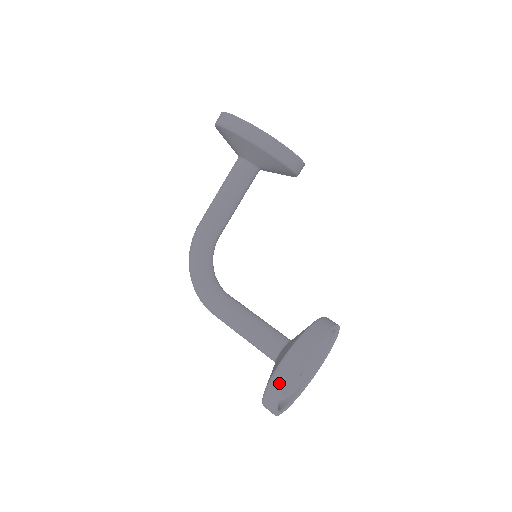
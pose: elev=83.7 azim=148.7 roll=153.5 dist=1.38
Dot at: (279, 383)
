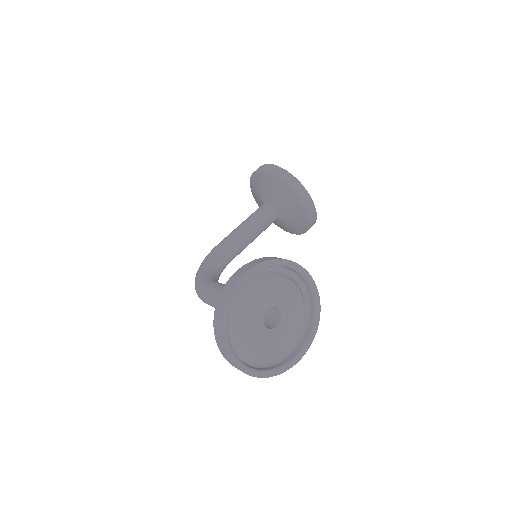
Dot at: (231, 283)
